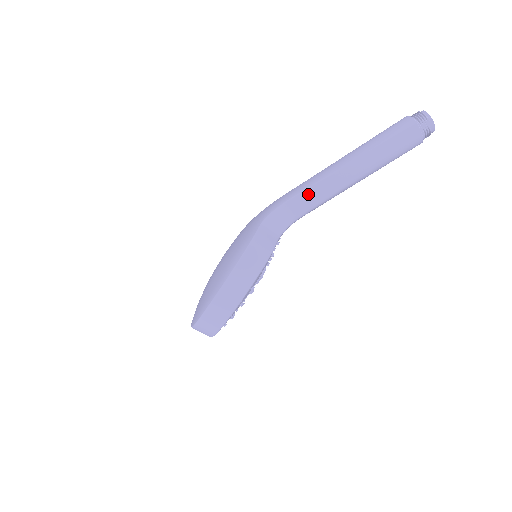
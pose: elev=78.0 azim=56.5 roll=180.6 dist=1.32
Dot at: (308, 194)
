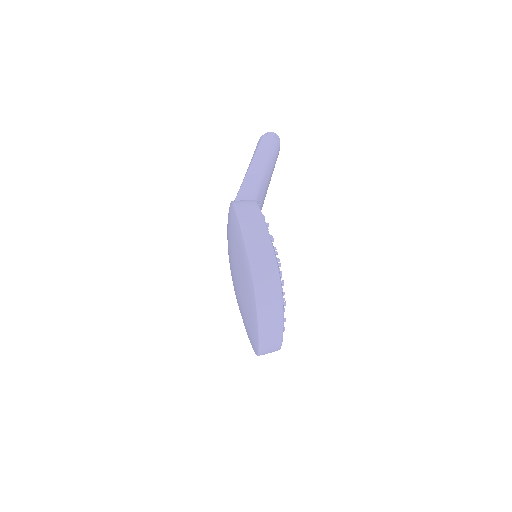
Dot at: (244, 189)
